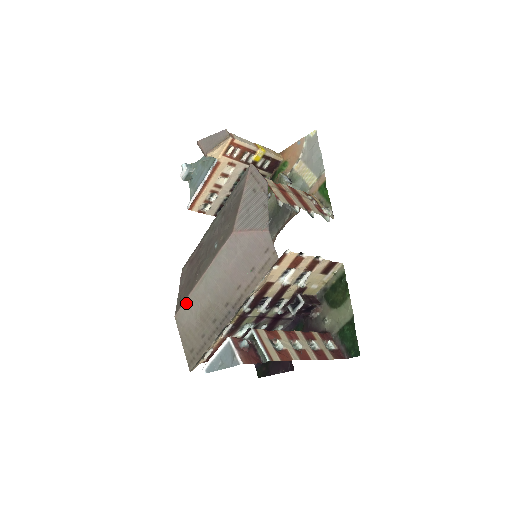
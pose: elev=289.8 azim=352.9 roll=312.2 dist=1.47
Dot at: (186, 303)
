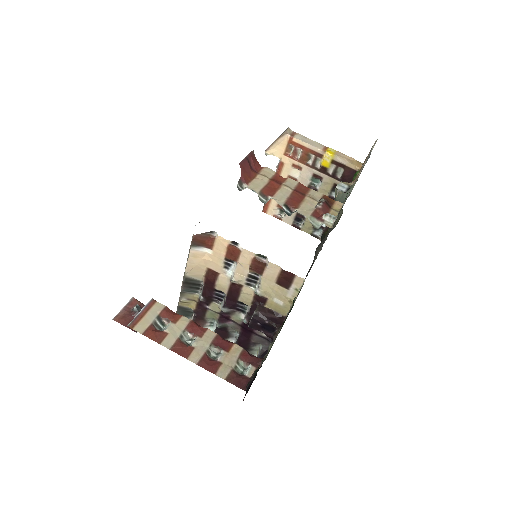
Dot at: occluded
